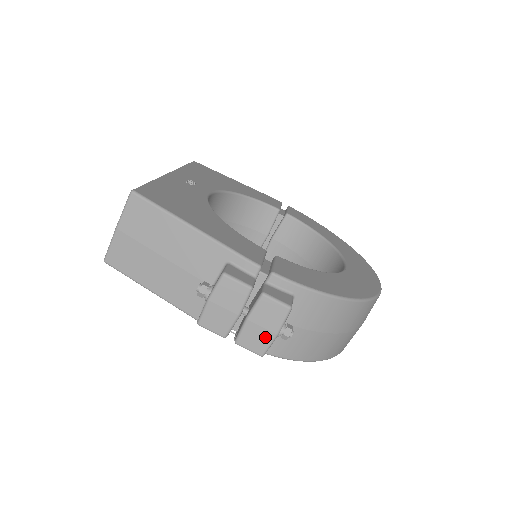
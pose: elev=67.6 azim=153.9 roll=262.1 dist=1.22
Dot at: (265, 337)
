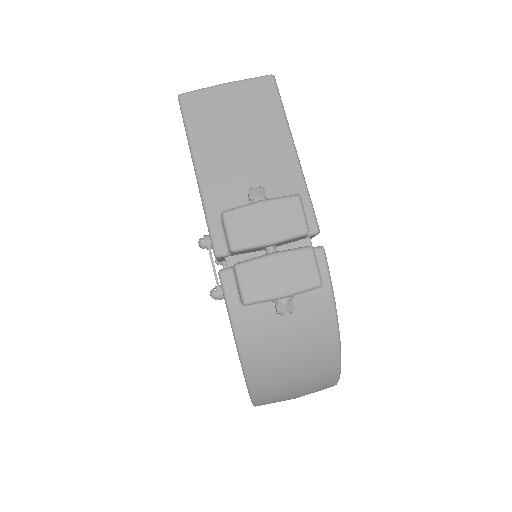
Dot at: (270, 287)
